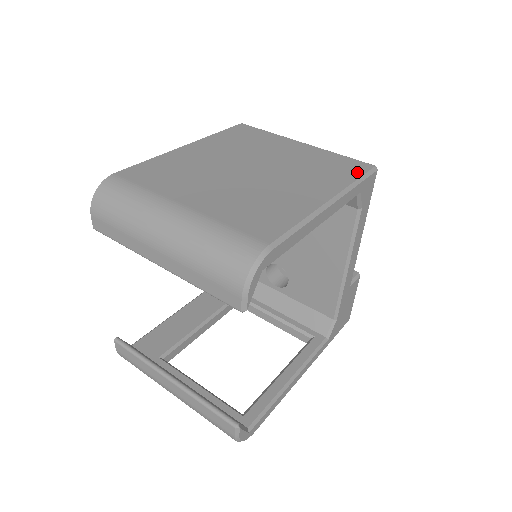
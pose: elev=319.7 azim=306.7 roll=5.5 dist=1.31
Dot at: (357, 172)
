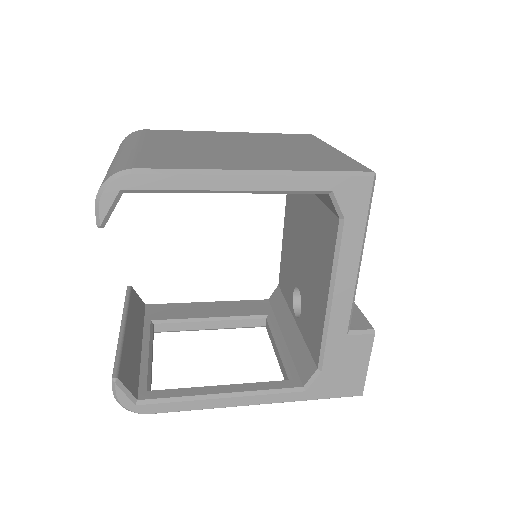
Dot at: (338, 168)
